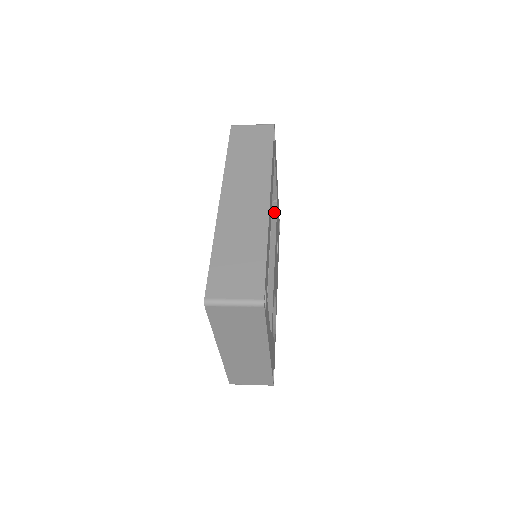
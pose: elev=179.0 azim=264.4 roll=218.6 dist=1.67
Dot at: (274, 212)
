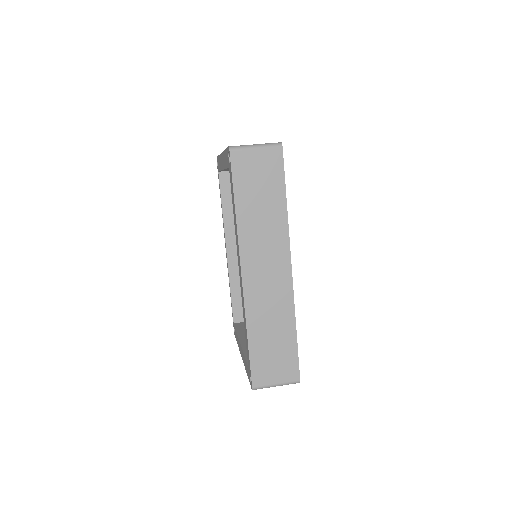
Dot at: occluded
